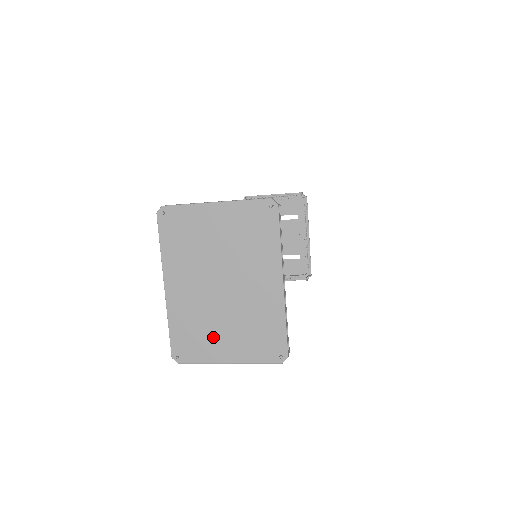
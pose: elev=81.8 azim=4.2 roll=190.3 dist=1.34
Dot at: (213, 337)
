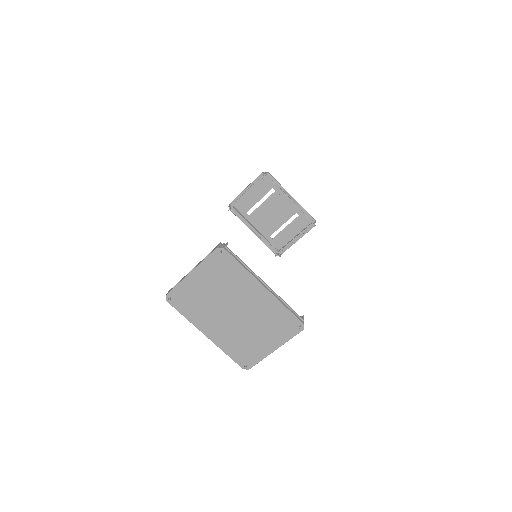
Dot at: (254, 343)
